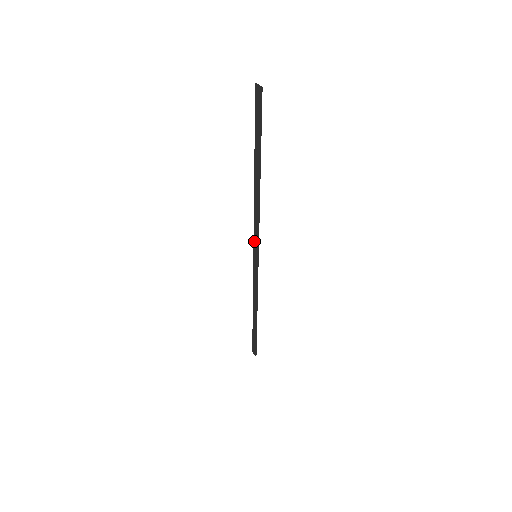
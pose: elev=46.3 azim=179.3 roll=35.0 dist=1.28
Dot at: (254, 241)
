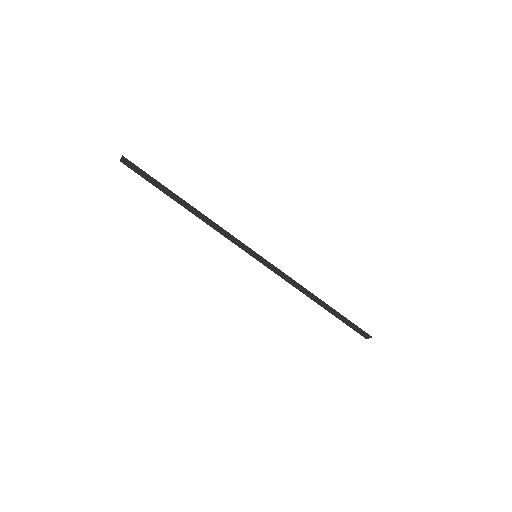
Dot at: (242, 248)
